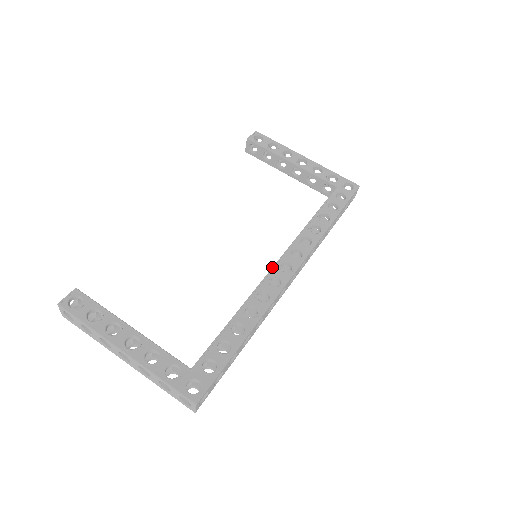
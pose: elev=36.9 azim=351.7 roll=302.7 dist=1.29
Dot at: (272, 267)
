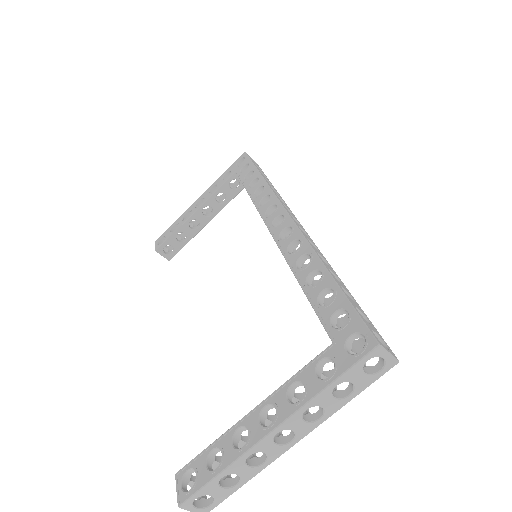
Dot at: occluded
